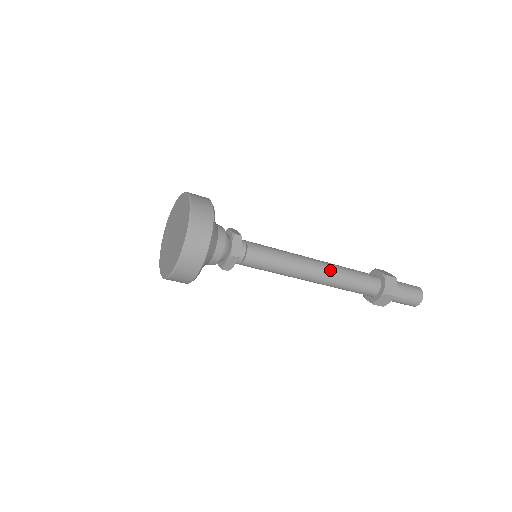
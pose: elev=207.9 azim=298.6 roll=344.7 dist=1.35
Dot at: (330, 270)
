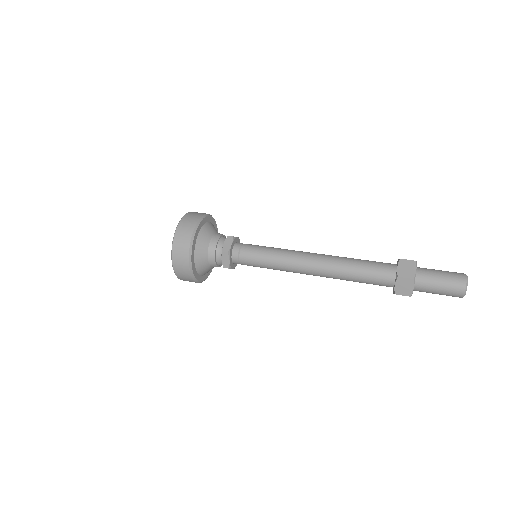
Dot at: (326, 277)
